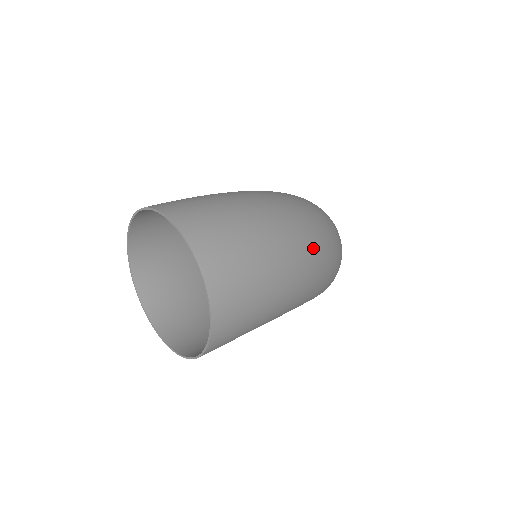
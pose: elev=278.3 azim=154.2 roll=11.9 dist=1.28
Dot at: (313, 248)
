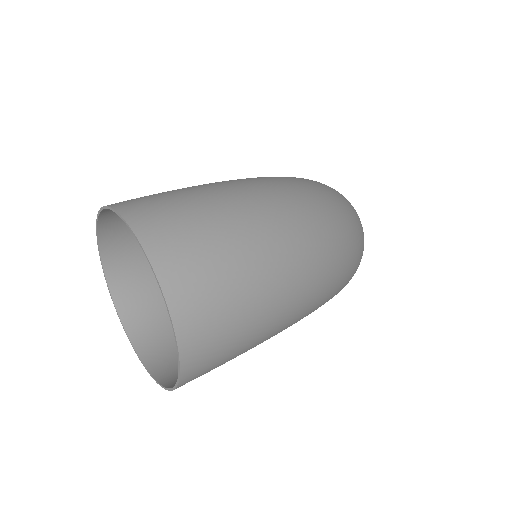
Dot at: (323, 256)
